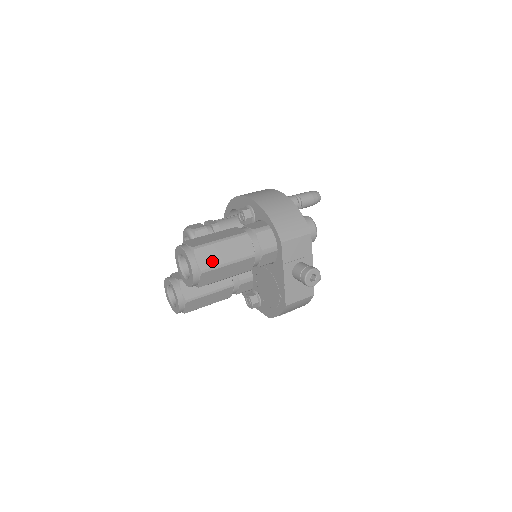
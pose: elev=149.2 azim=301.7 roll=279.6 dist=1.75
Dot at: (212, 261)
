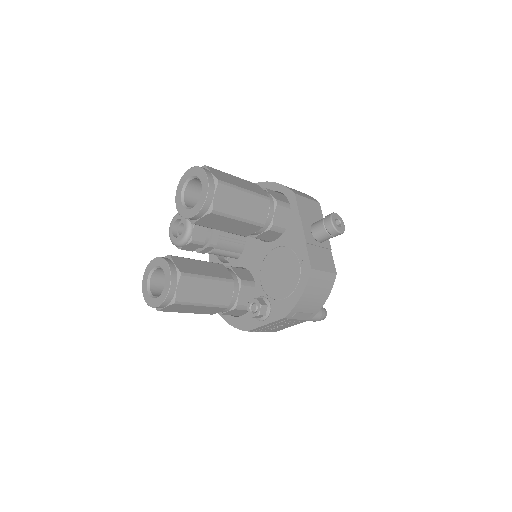
Dot at: (227, 180)
